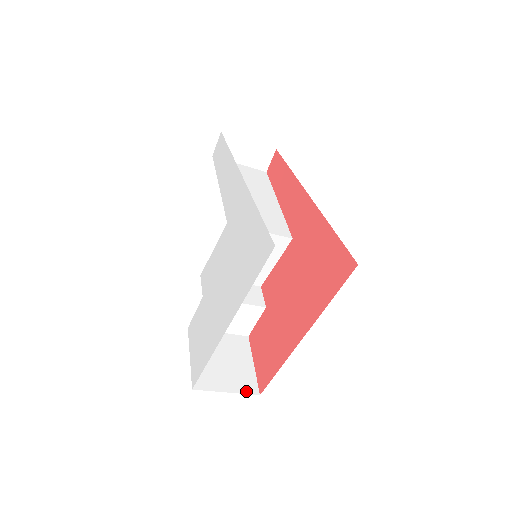
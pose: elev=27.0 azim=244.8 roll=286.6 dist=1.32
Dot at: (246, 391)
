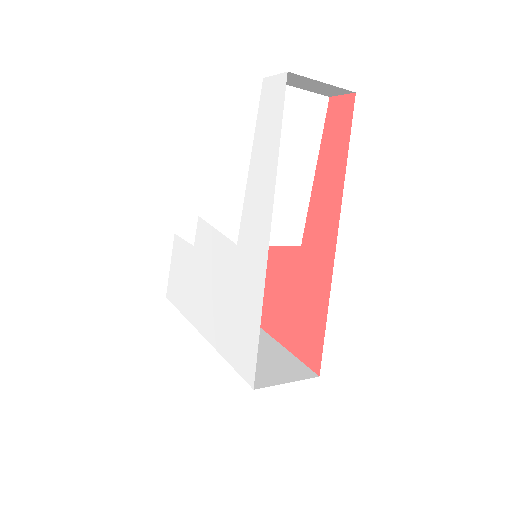
Dot at: occluded
